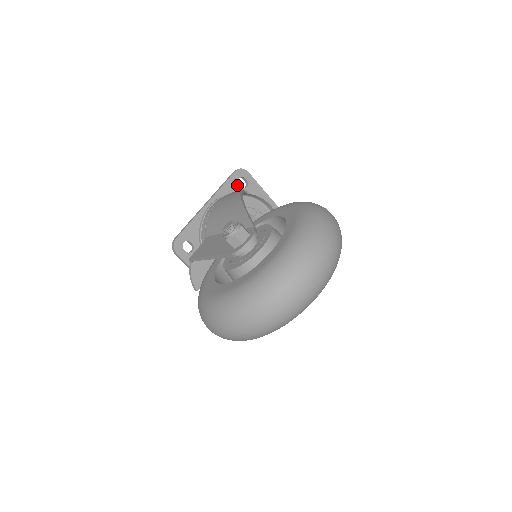
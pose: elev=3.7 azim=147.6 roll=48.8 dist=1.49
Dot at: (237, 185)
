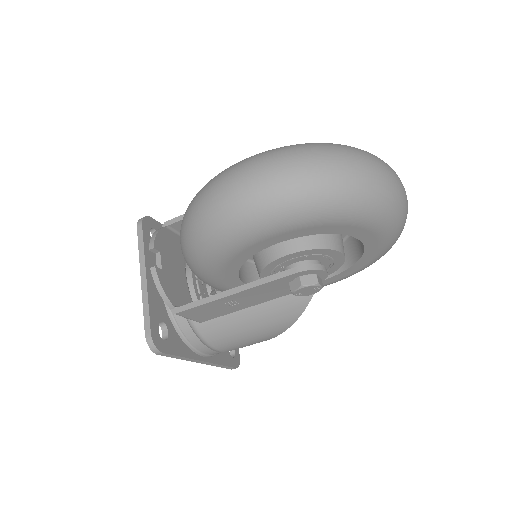
Dot at: occluded
